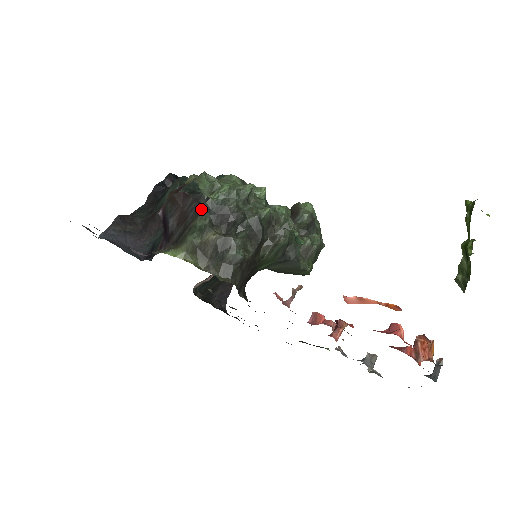
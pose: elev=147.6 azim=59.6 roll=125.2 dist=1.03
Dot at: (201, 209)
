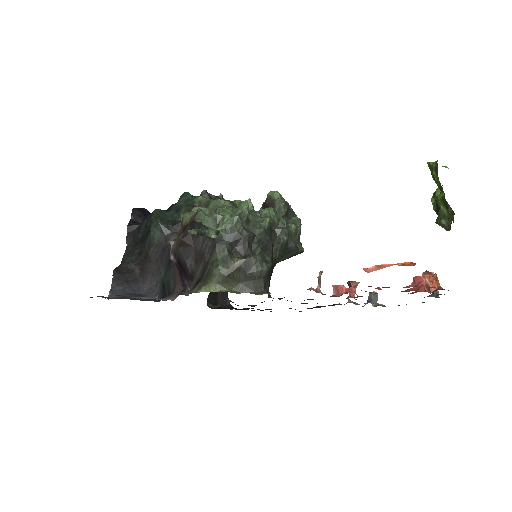
Dot at: (215, 243)
